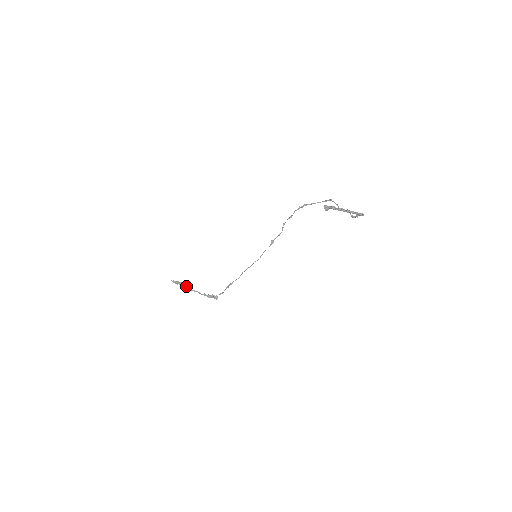
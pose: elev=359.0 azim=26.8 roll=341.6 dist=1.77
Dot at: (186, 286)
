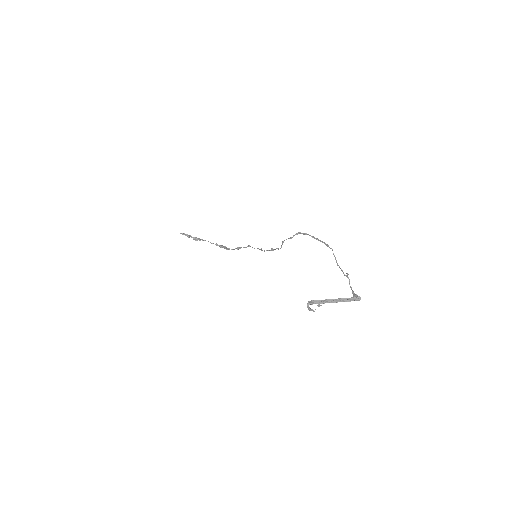
Dot at: (196, 237)
